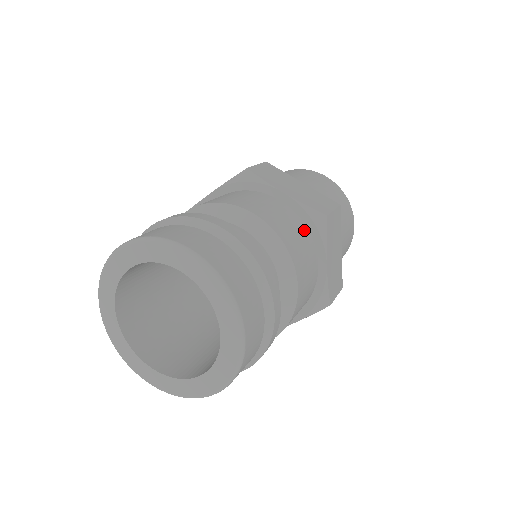
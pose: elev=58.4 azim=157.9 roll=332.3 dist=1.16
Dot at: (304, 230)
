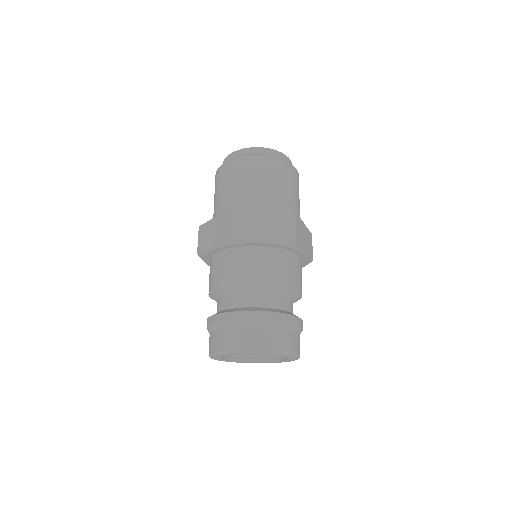
Dot at: occluded
